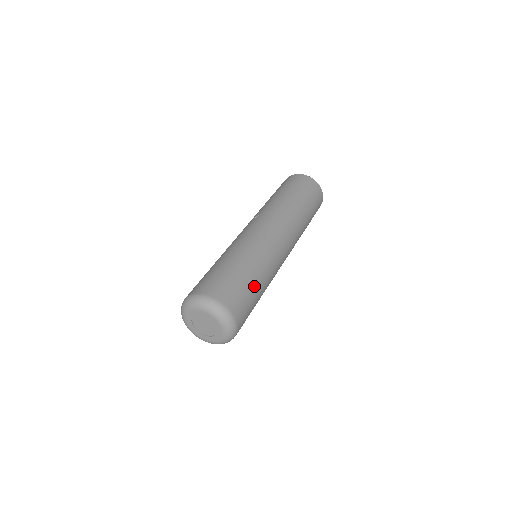
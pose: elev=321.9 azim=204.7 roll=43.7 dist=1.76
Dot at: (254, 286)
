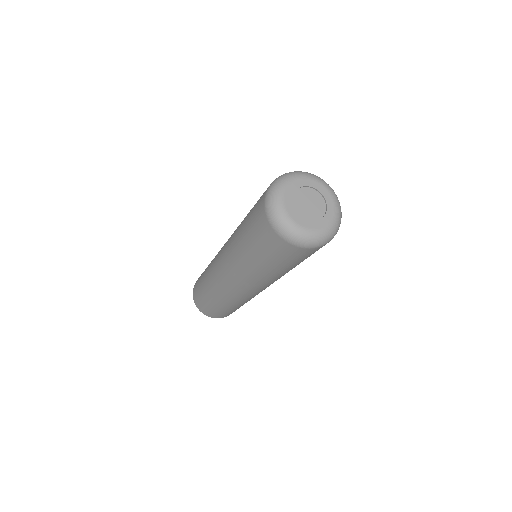
Dot at: occluded
